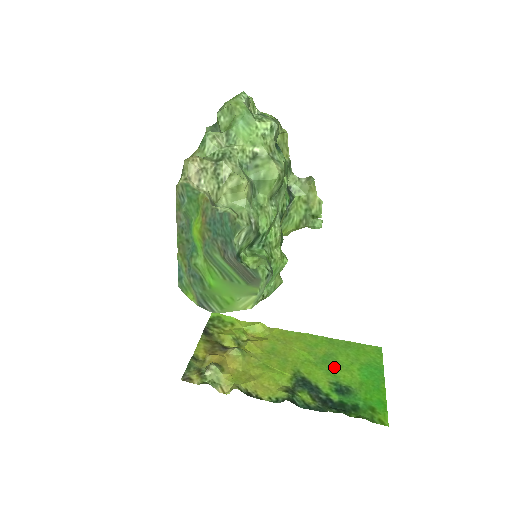
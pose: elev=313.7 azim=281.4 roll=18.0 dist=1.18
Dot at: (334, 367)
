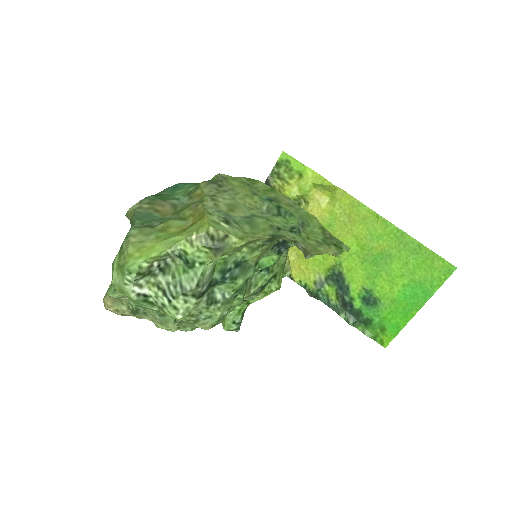
Dot at: (379, 273)
